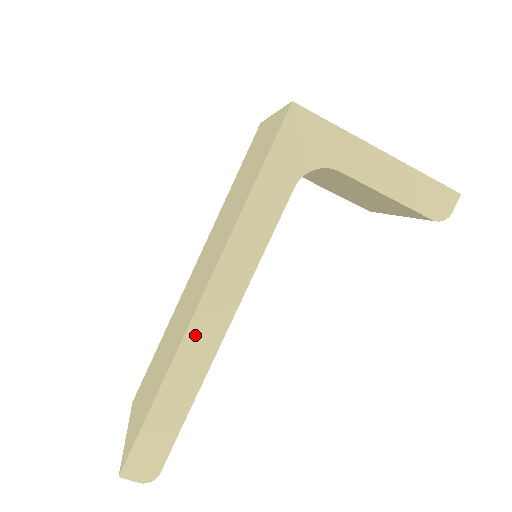
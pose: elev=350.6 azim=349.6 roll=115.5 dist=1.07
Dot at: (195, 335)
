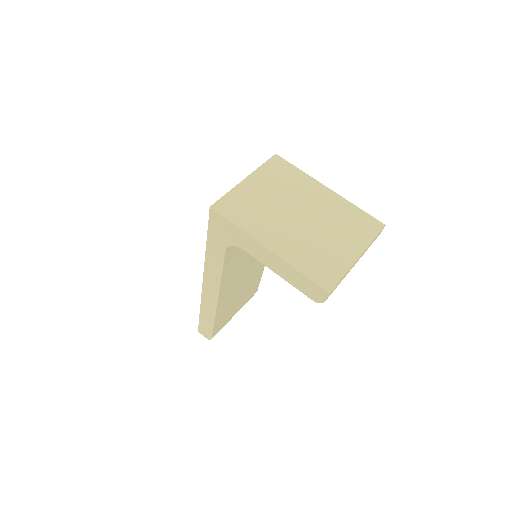
Dot at: (206, 296)
